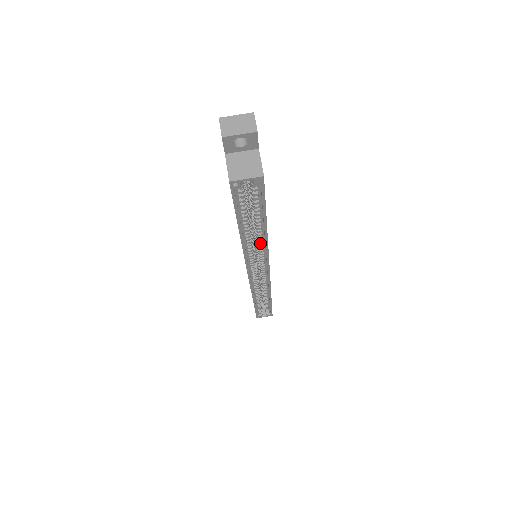
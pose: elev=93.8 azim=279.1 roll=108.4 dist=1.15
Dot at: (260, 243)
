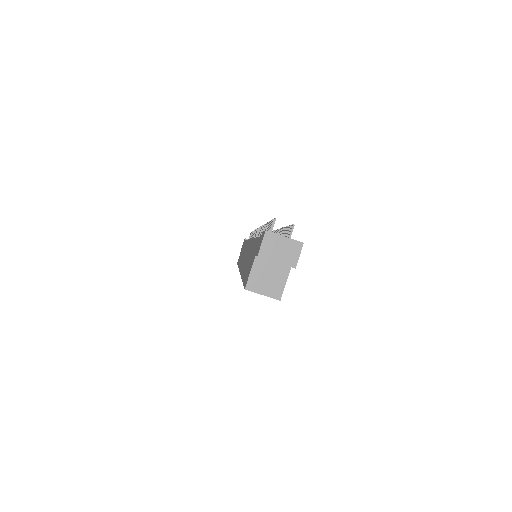
Dot at: occluded
